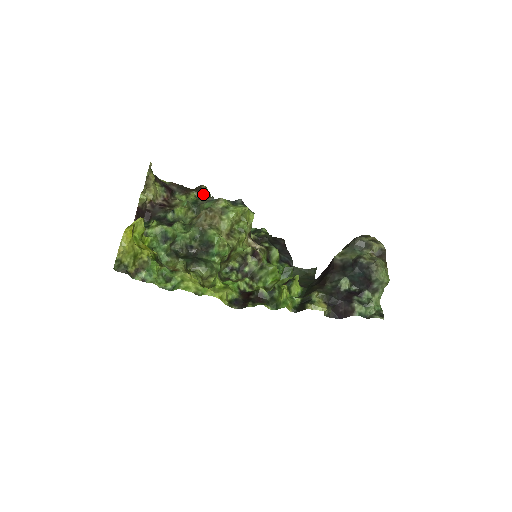
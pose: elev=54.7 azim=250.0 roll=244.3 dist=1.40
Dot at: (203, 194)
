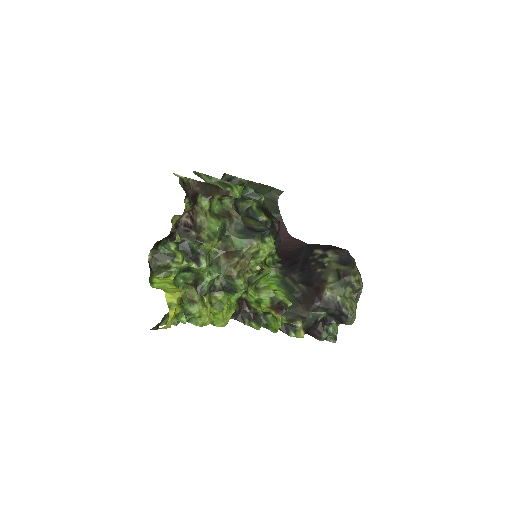
Dot at: (227, 198)
